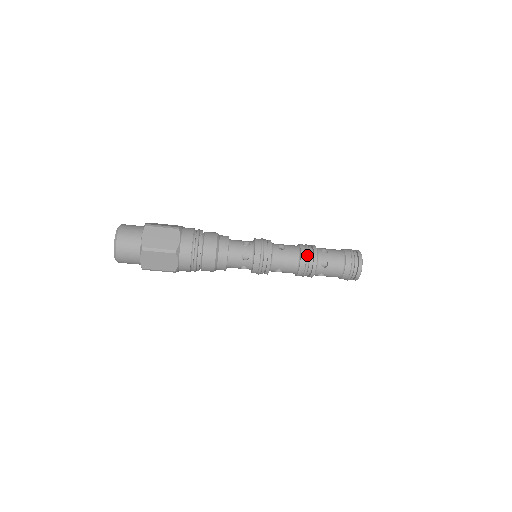
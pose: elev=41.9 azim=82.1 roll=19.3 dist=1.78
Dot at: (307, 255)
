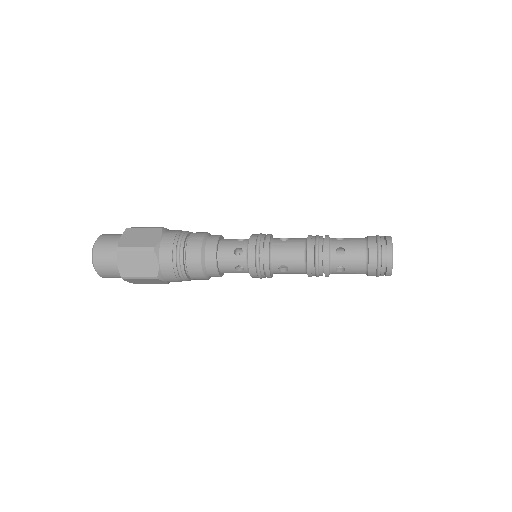
Dot at: occluded
